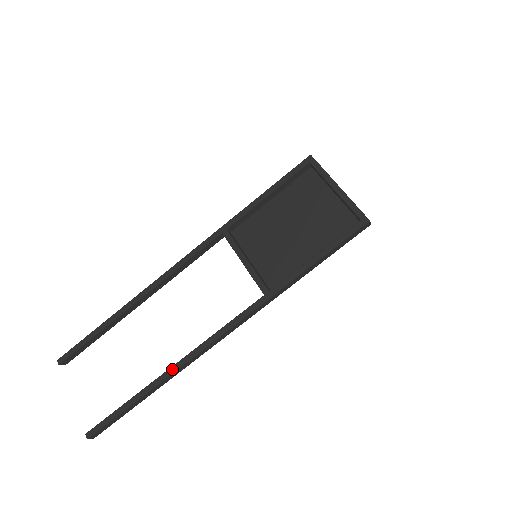
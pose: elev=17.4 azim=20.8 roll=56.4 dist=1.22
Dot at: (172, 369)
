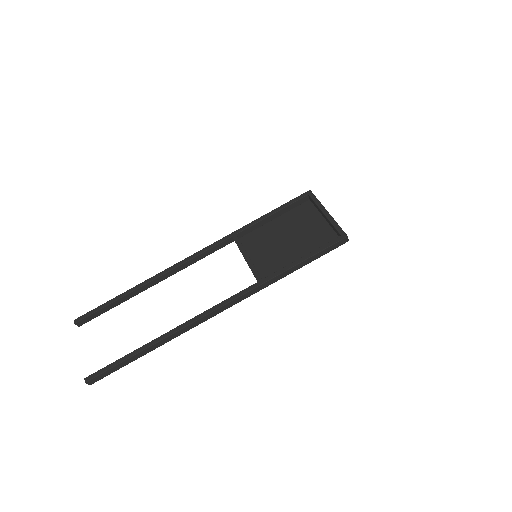
Dot at: (171, 331)
